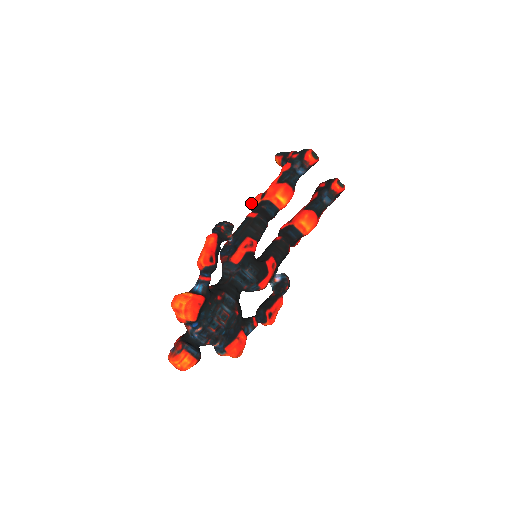
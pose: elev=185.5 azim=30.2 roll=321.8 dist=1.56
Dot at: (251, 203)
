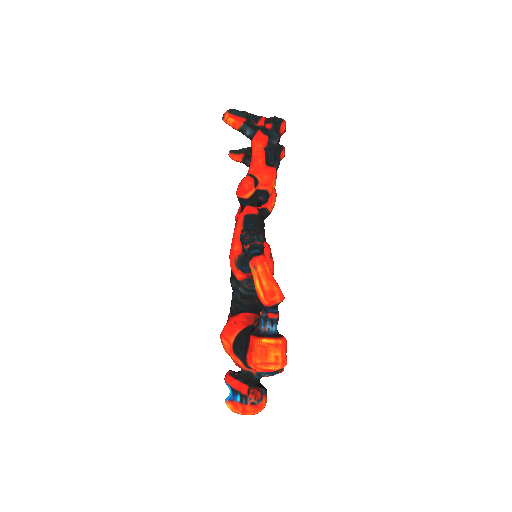
Dot at: (245, 193)
